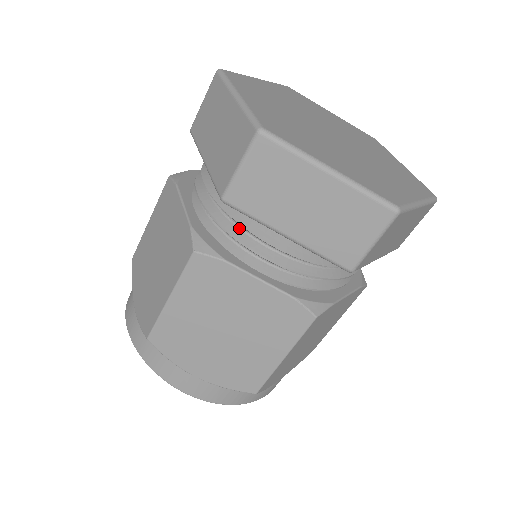
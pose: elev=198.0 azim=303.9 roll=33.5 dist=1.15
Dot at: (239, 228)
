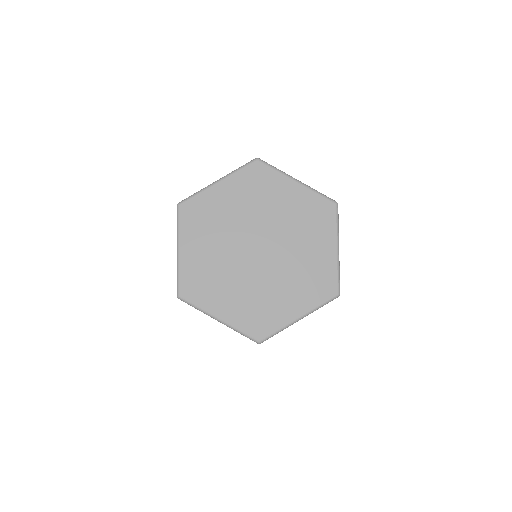
Dot at: occluded
